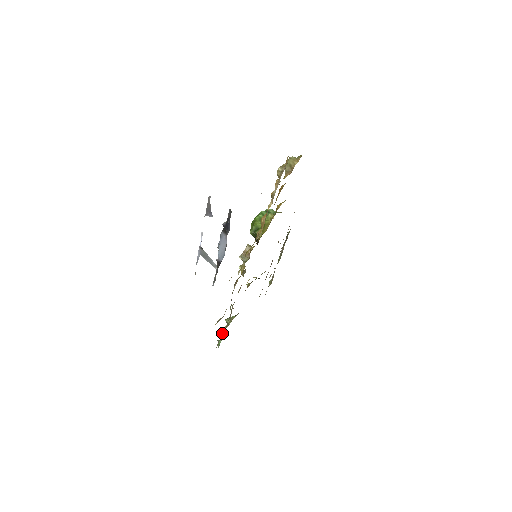
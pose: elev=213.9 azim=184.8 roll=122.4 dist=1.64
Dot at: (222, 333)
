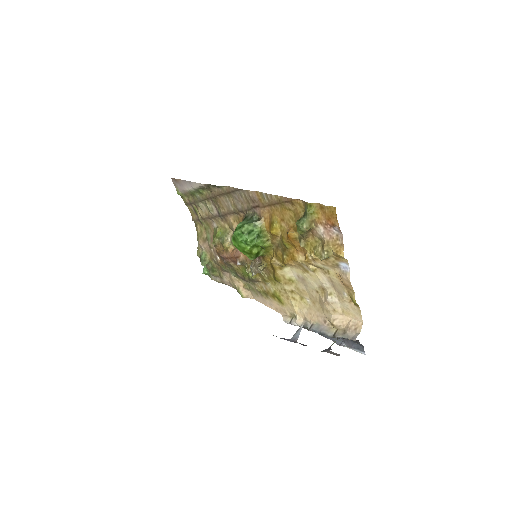
Dot at: (215, 276)
